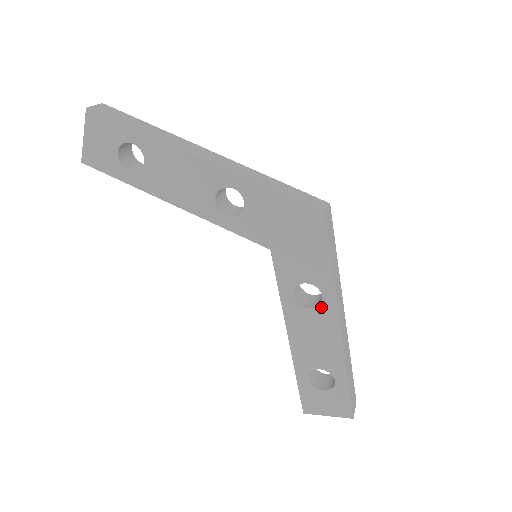
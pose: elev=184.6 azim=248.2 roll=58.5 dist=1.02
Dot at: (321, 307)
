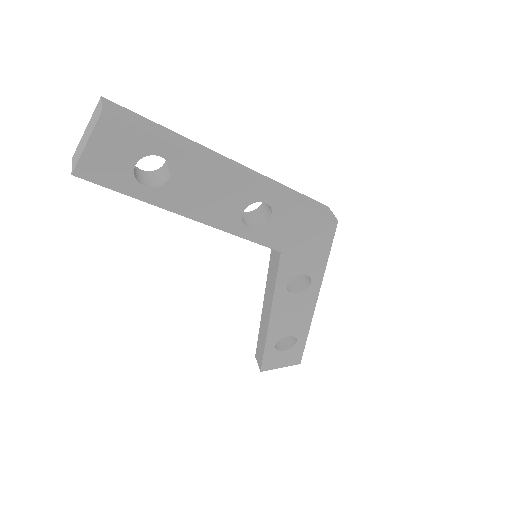
Dot at: (307, 291)
